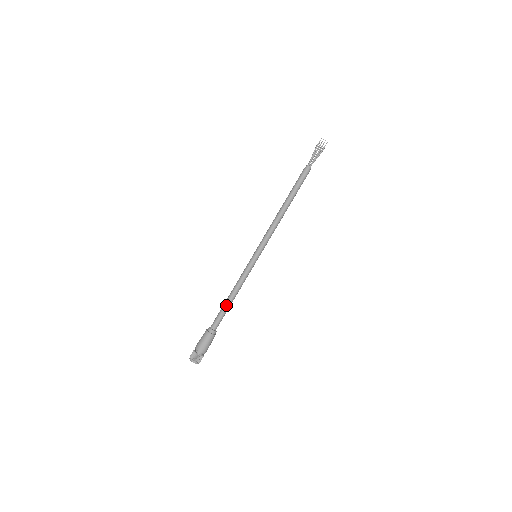
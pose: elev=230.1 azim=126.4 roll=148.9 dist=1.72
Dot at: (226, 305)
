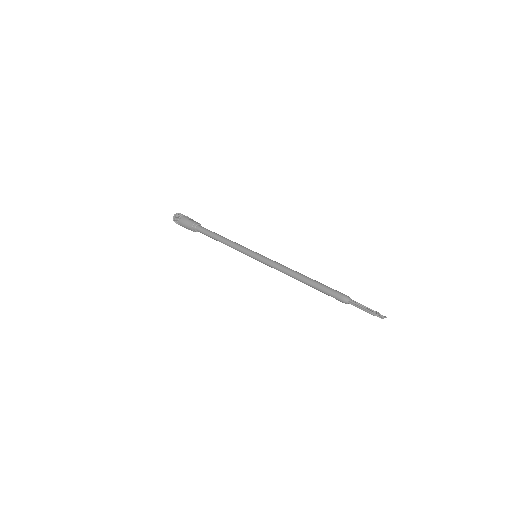
Dot at: (214, 239)
